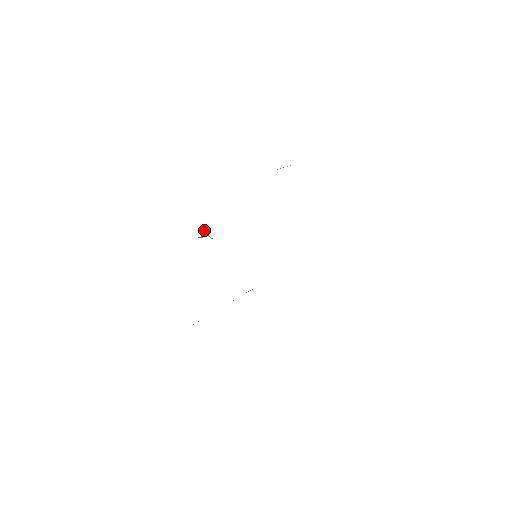
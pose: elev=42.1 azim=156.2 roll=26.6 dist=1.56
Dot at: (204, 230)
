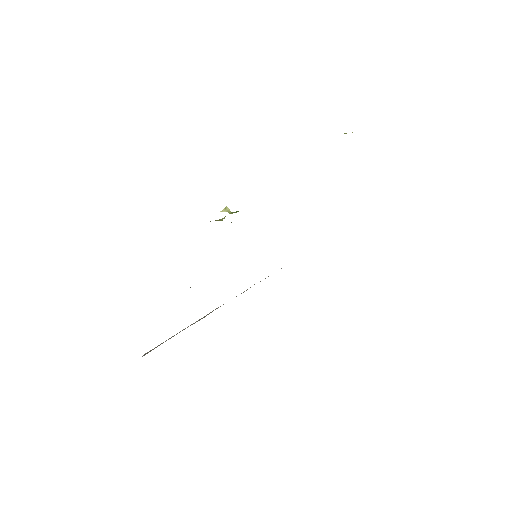
Dot at: (228, 210)
